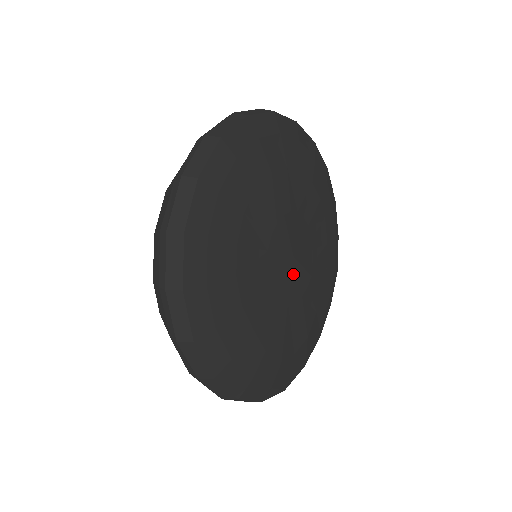
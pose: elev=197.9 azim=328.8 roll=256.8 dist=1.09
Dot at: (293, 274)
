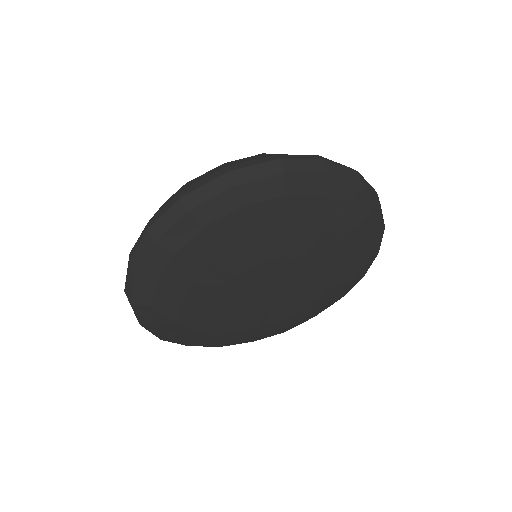
Dot at: (257, 294)
